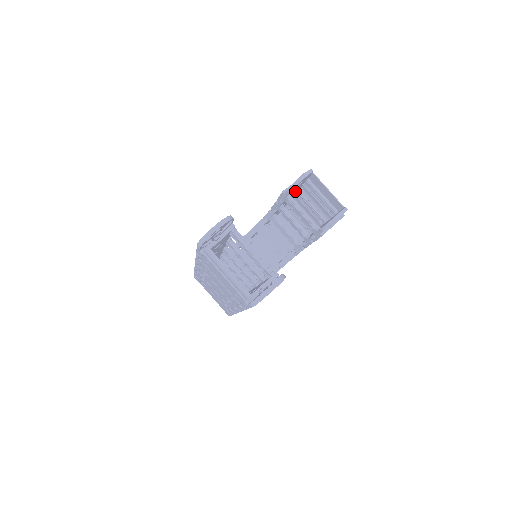
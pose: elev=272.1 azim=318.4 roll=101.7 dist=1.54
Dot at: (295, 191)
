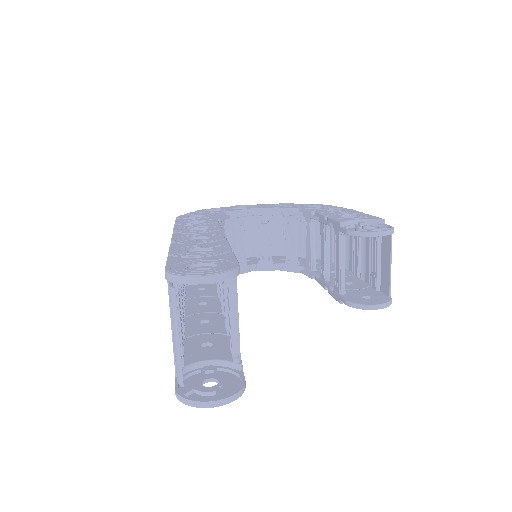
Dot at: occluded
